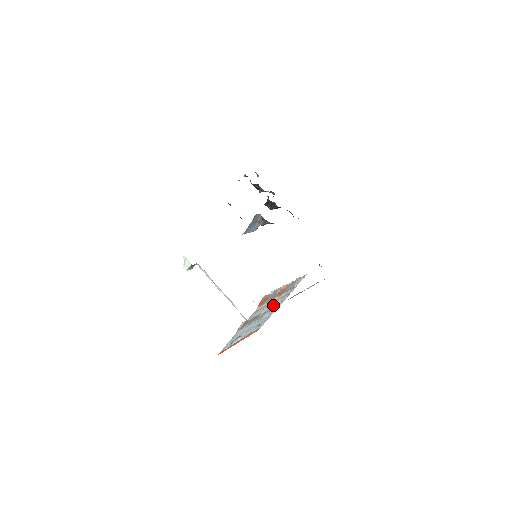
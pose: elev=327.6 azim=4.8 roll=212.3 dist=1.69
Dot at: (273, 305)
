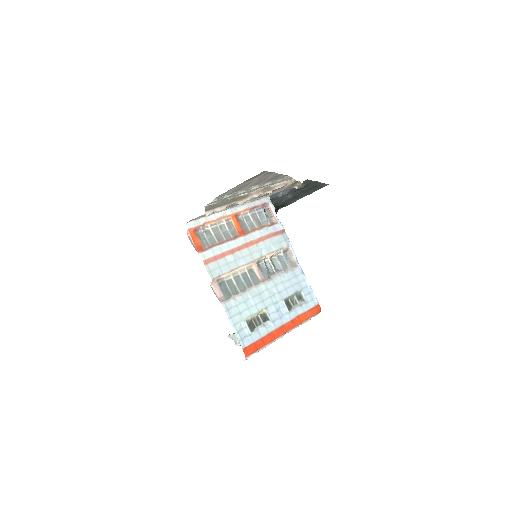
Dot at: (264, 255)
